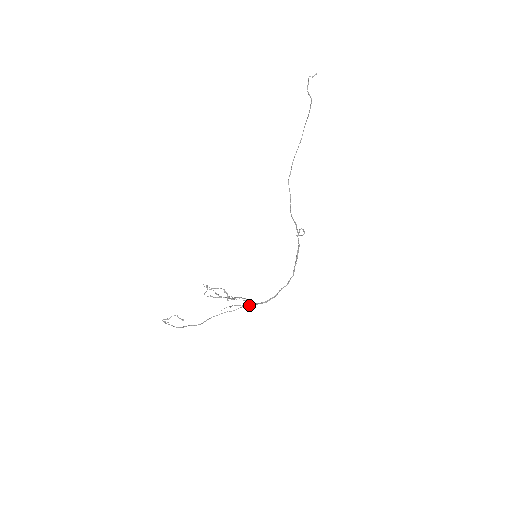
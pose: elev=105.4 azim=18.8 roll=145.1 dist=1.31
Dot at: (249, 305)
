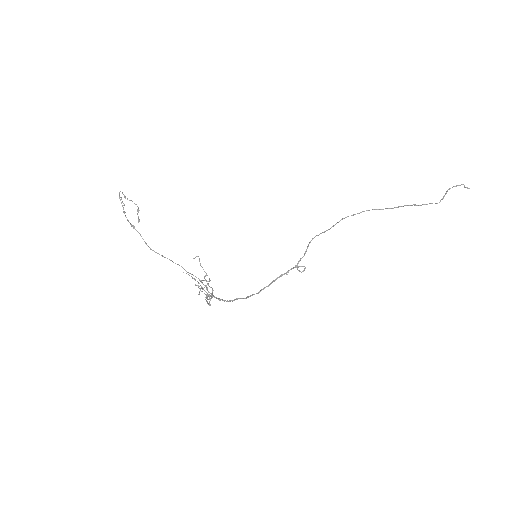
Dot at: (207, 293)
